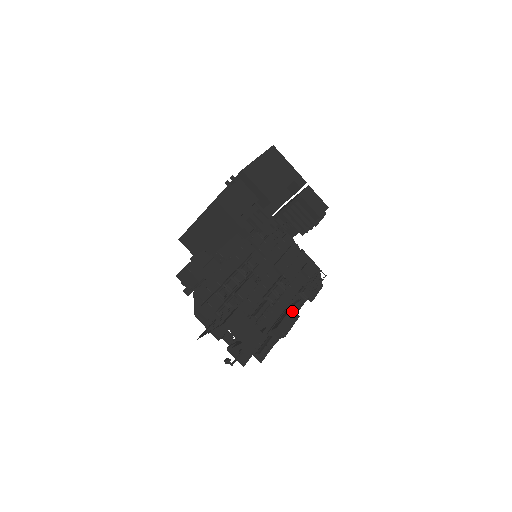
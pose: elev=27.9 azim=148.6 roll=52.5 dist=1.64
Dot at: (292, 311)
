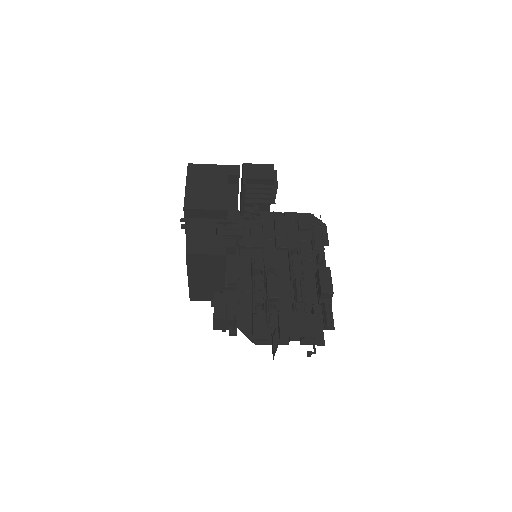
Dot at: (321, 269)
